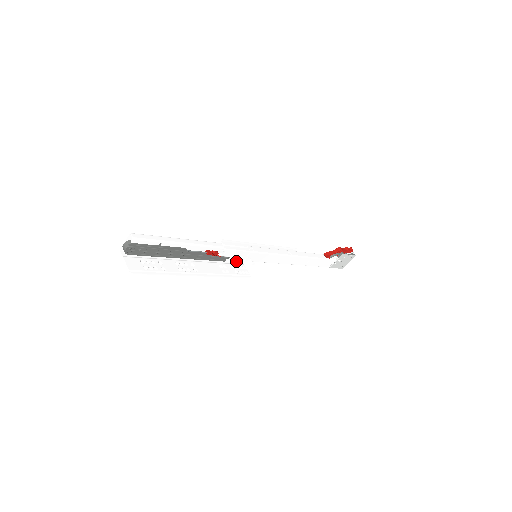
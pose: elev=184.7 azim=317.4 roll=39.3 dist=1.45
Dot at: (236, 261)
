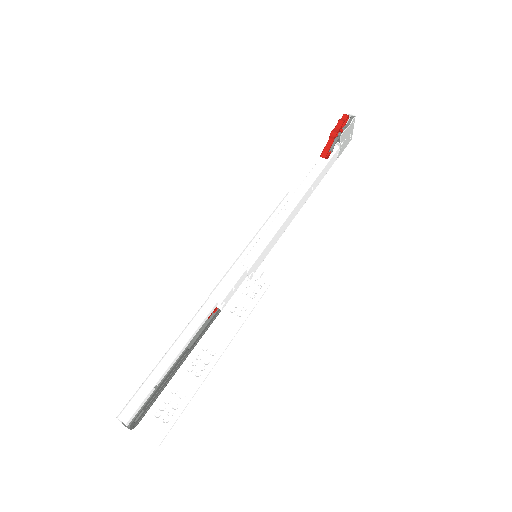
Dot at: occluded
